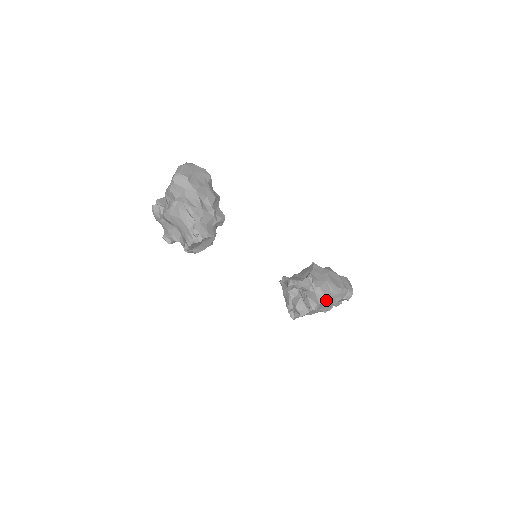
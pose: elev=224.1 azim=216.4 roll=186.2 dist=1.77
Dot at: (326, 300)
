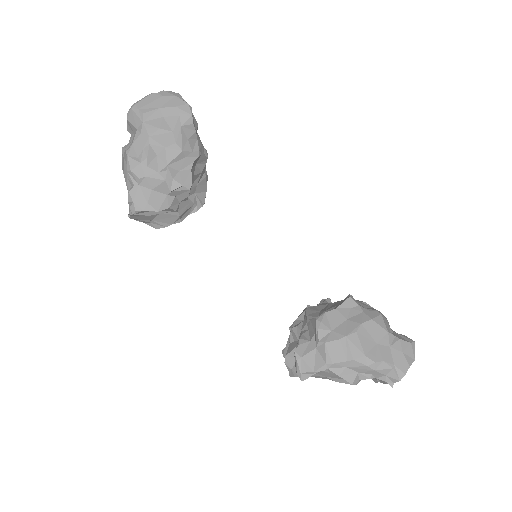
Dot at: (331, 369)
